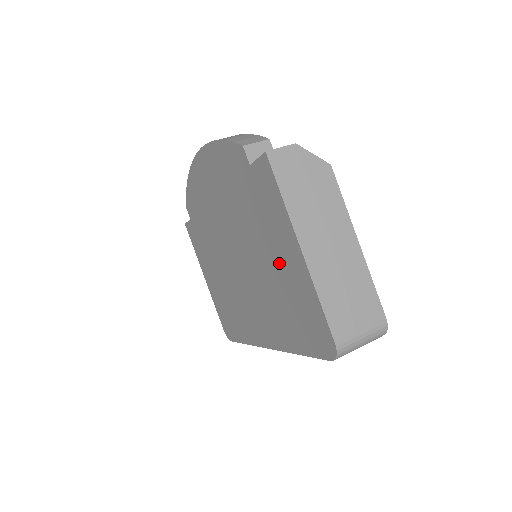
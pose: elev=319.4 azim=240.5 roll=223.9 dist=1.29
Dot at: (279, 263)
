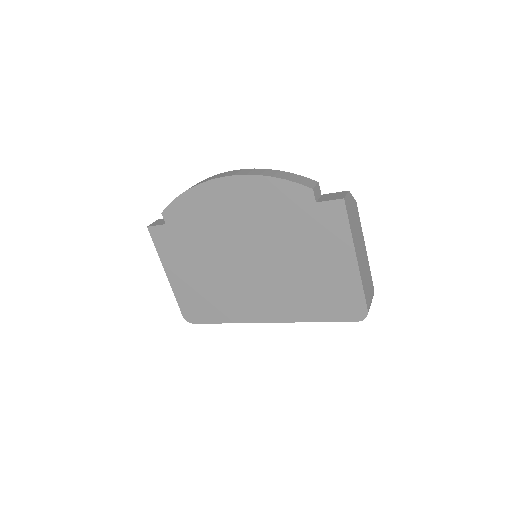
Dot at: (322, 266)
